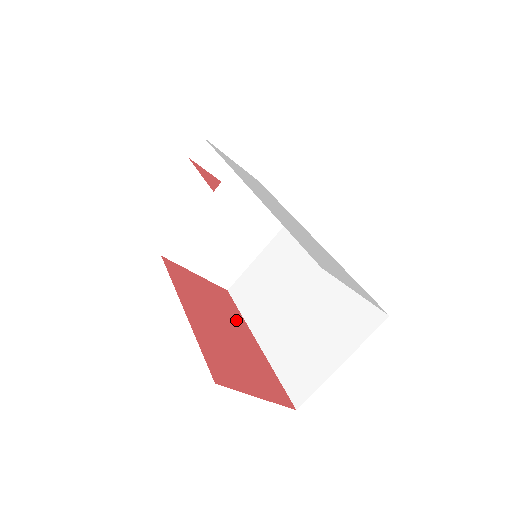
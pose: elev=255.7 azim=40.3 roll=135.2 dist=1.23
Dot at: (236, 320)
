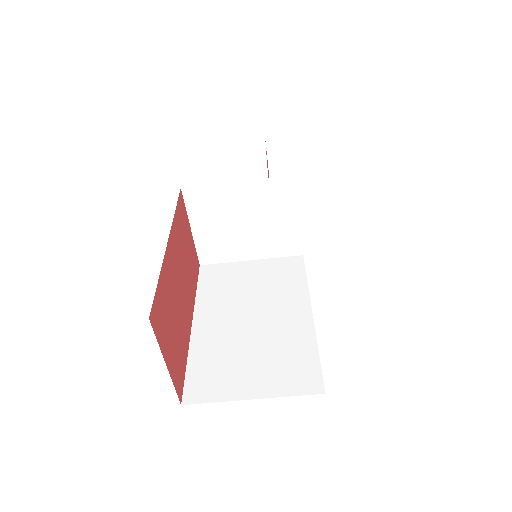
Dot at: (191, 292)
